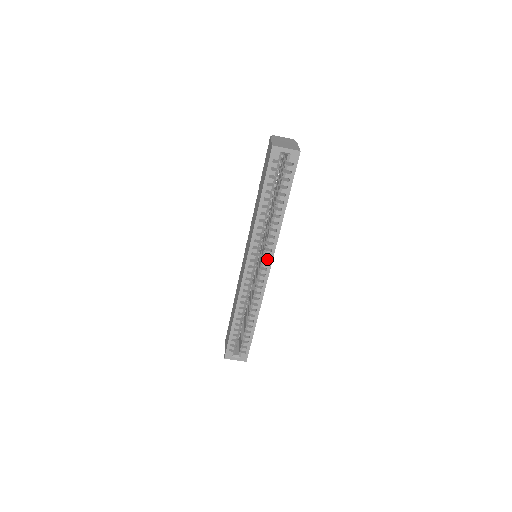
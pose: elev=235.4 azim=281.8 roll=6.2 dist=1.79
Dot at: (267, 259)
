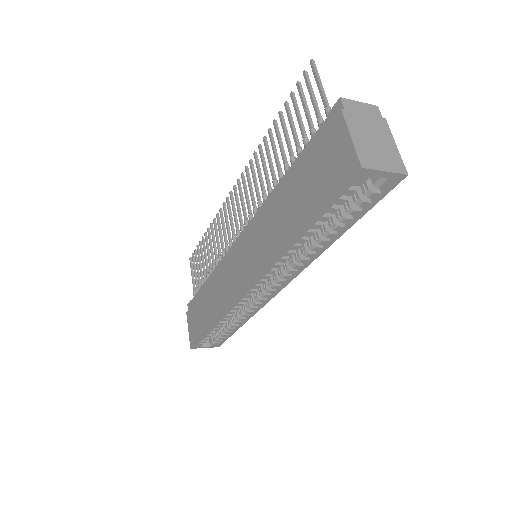
Dot at: (282, 282)
